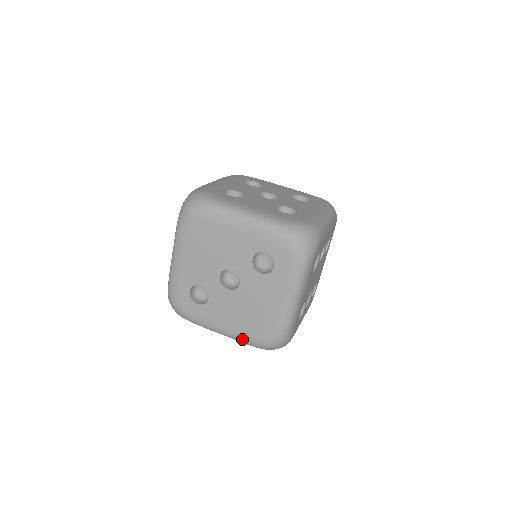
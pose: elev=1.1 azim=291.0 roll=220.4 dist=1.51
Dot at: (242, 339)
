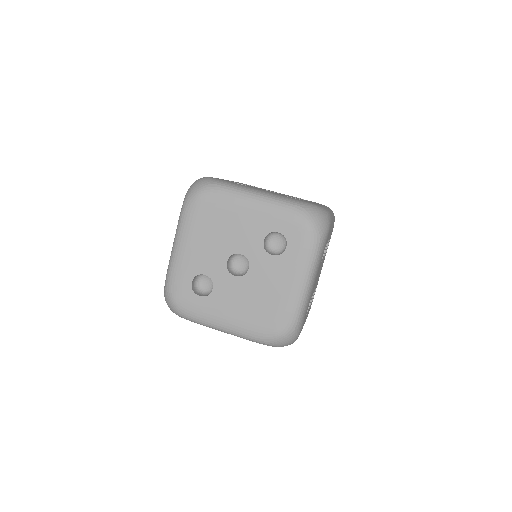
Dot at: (248, 334)
